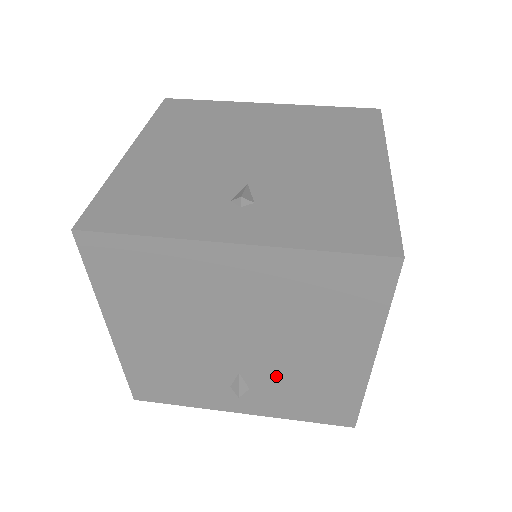
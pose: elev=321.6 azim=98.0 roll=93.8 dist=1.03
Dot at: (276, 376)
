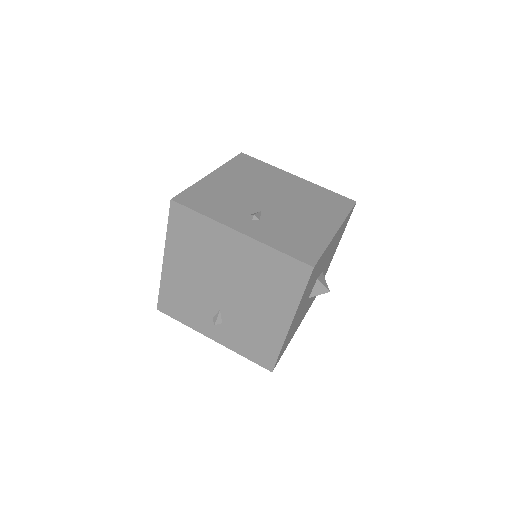
Dot at: occluded
